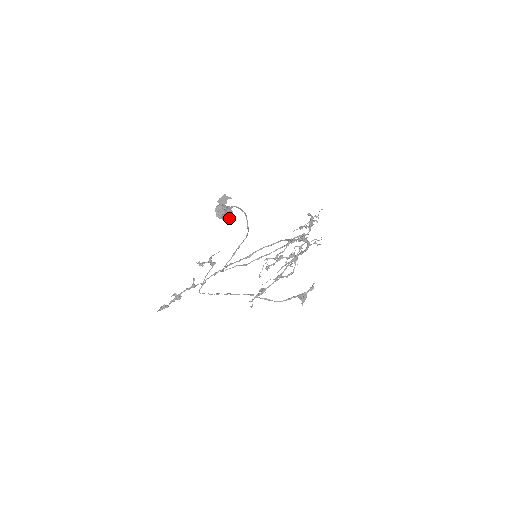
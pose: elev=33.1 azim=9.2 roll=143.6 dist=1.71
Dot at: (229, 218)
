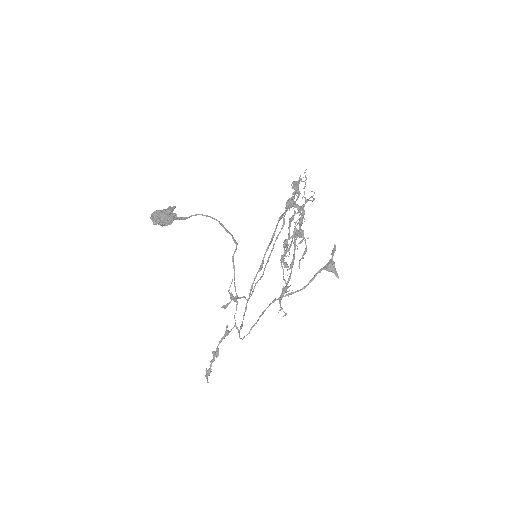
Dot at: (171, 220)
